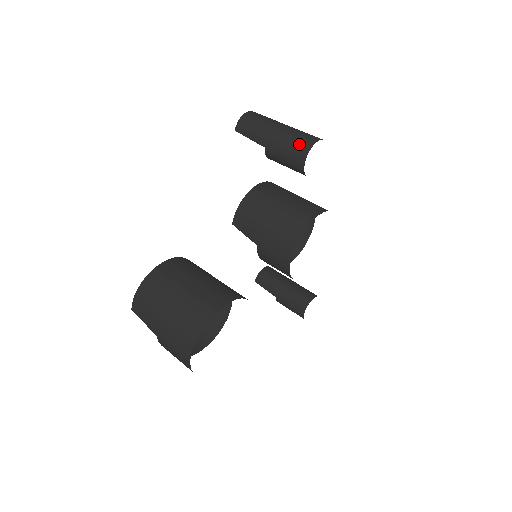
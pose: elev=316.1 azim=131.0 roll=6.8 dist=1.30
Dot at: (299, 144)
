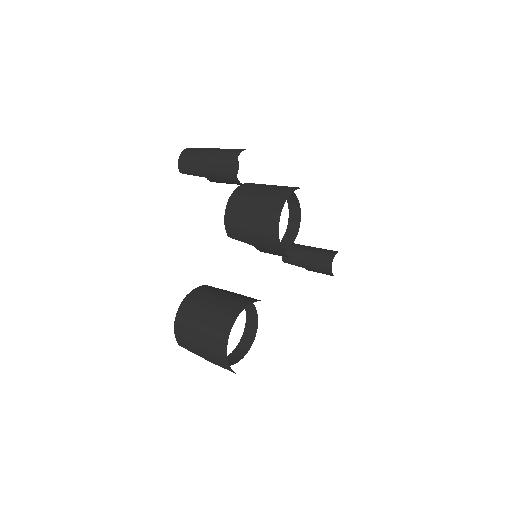
Dot at: (226, 165)
